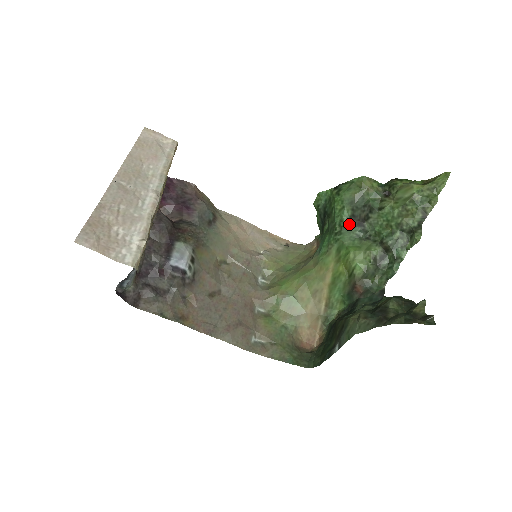
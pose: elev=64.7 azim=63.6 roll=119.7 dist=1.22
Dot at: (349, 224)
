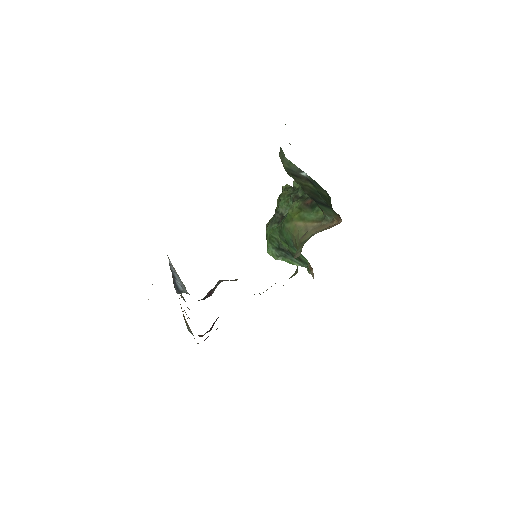
Dot at: (280, 223)
